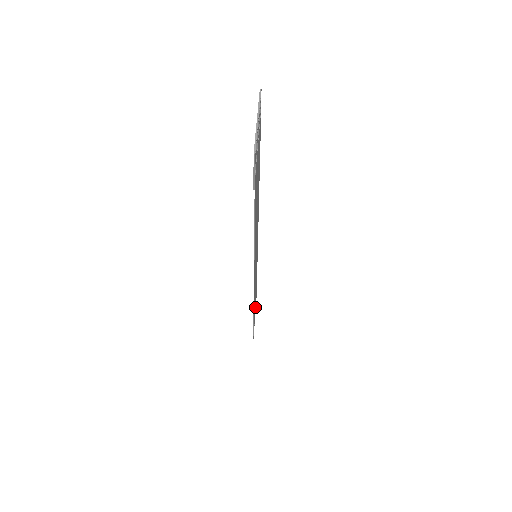
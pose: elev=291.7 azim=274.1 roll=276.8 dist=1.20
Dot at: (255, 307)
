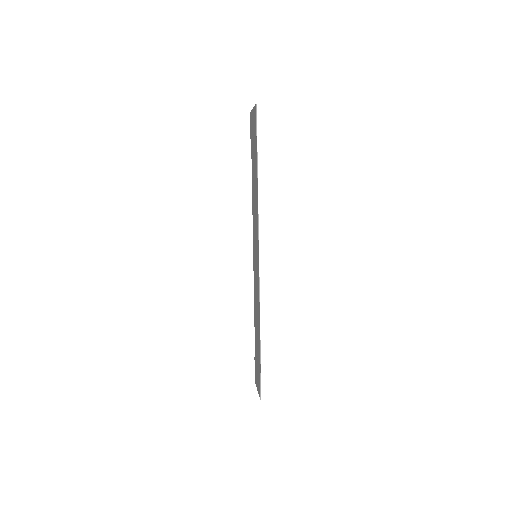
Dot at: (257, 364)
